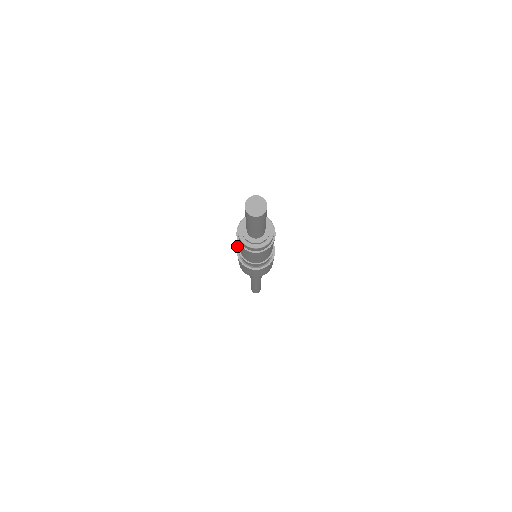
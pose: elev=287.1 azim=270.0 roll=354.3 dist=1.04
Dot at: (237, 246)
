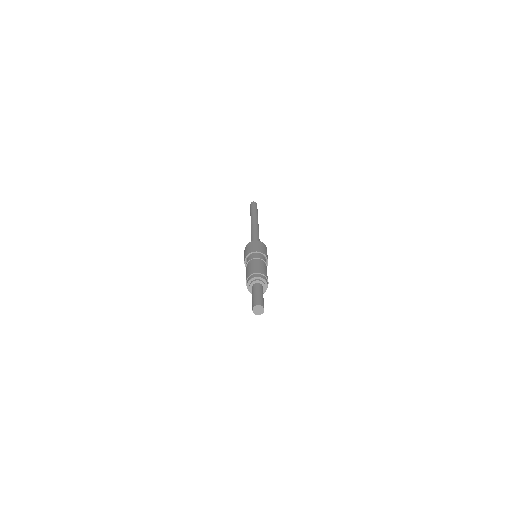
Dot at: (244, 262)
